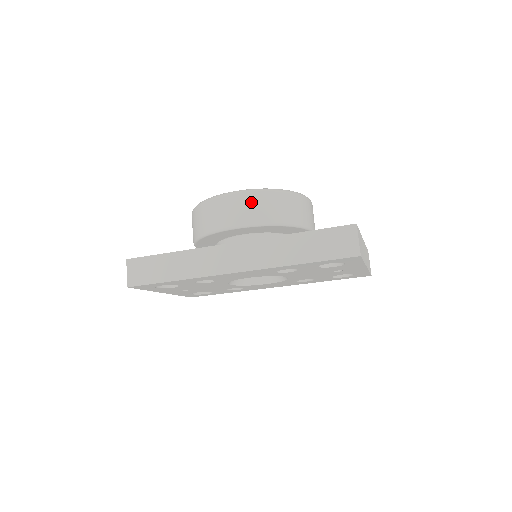
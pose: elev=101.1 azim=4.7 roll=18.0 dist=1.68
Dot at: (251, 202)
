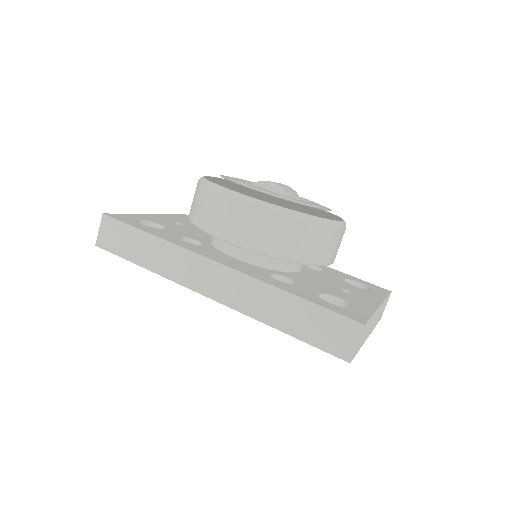
Dot at: (260, 221)
